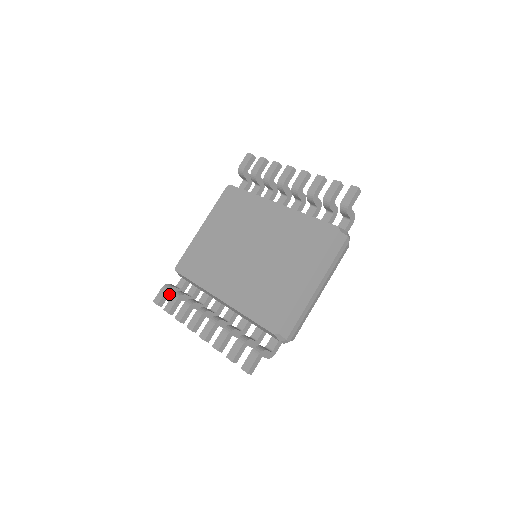
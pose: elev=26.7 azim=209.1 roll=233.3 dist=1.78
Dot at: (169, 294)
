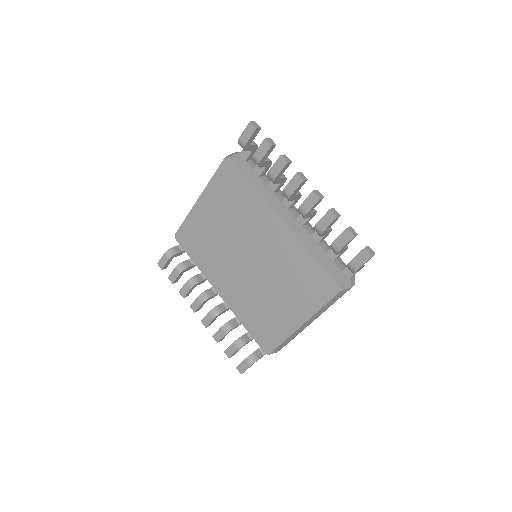
Dot at: occluded
